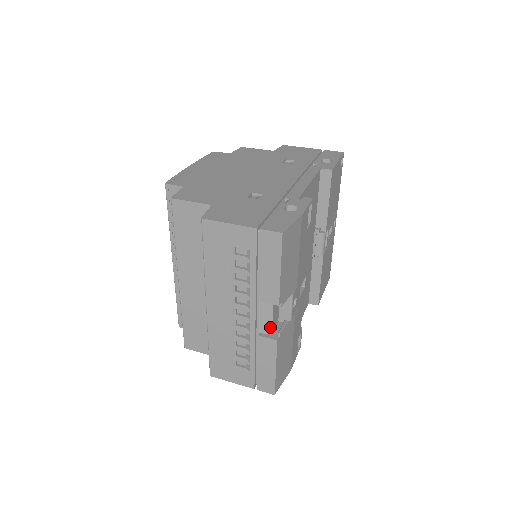
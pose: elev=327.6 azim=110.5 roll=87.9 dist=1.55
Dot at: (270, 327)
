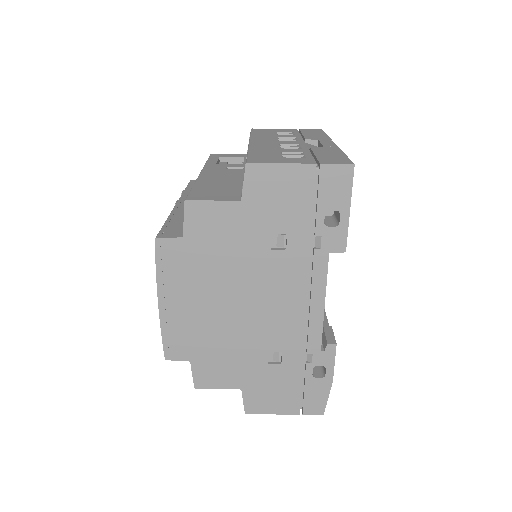
Dot at: occluded
